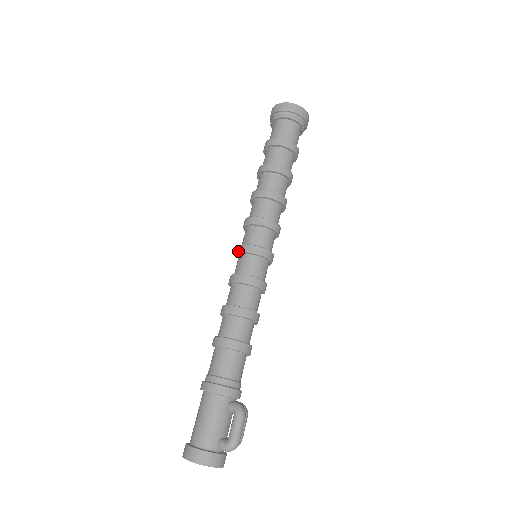
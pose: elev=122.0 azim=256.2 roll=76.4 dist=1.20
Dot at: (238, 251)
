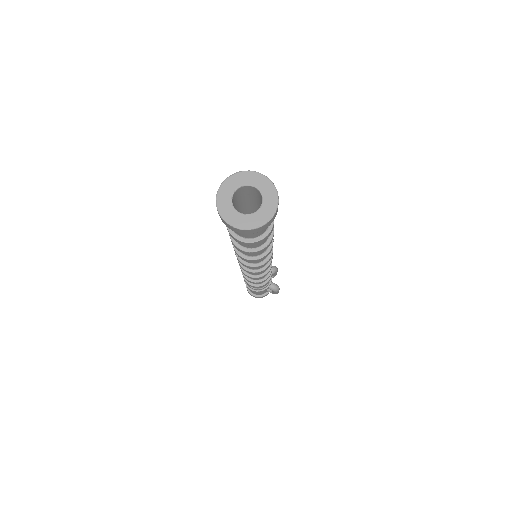
Dot at: occluded
